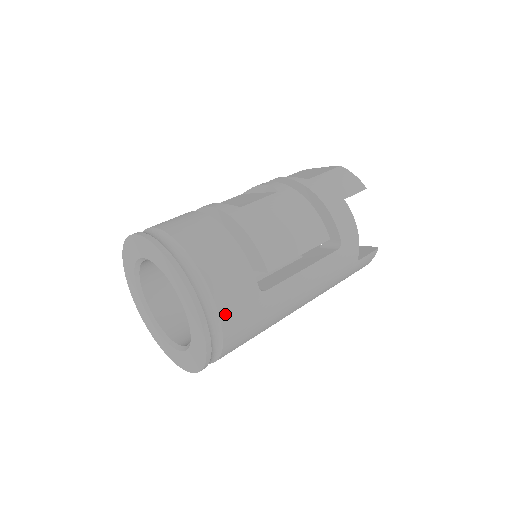
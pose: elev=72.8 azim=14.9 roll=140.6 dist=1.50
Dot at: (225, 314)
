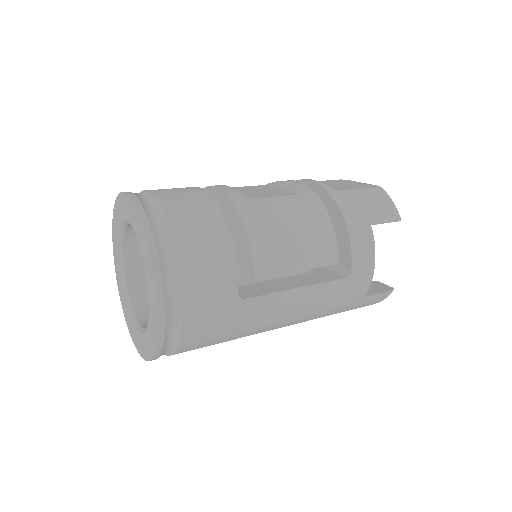
Dot at: (190, 310)
